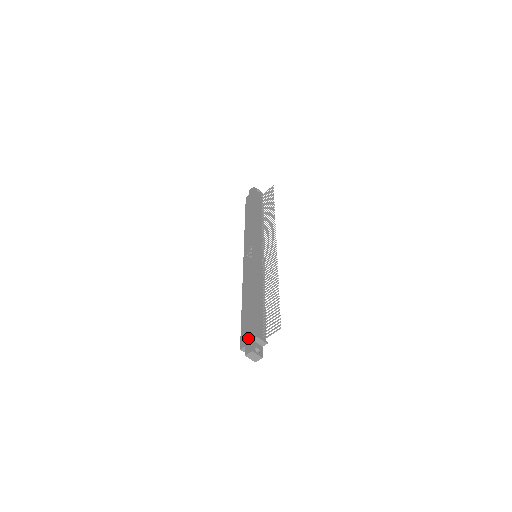
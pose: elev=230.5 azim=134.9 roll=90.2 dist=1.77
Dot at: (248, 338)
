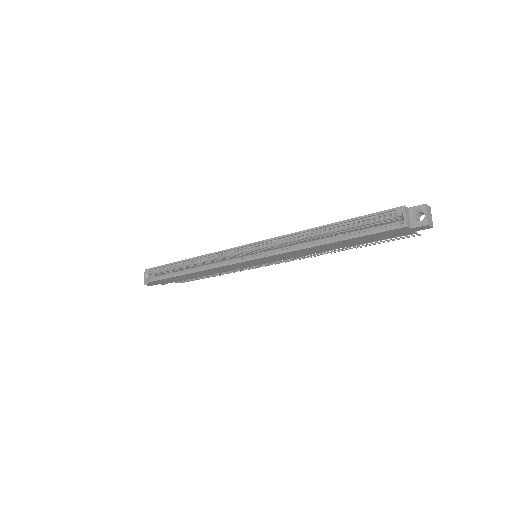
Dot at: occluded
